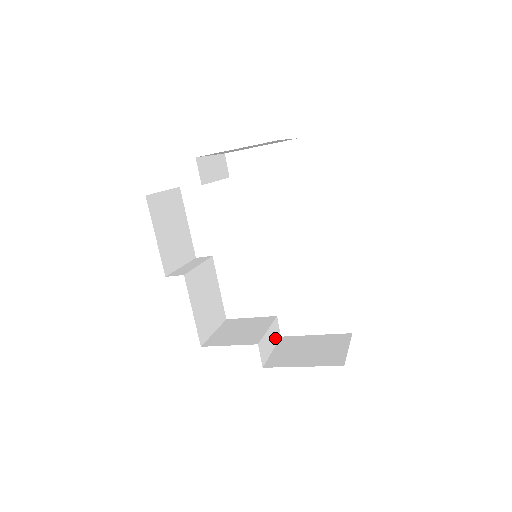
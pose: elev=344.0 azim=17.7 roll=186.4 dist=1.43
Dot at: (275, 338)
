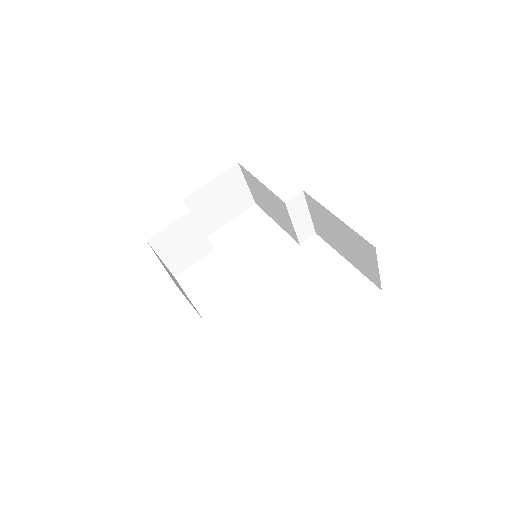
Dot at: occluded
